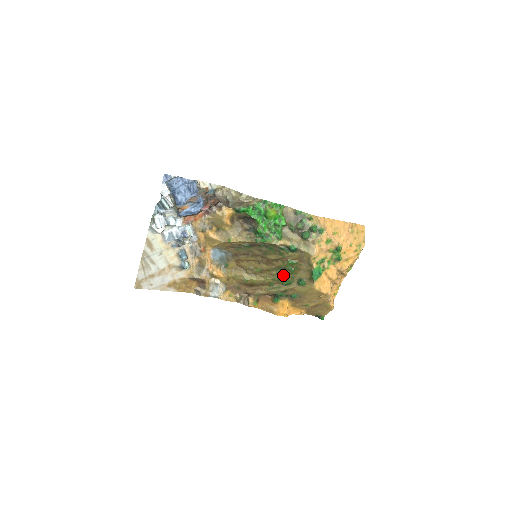
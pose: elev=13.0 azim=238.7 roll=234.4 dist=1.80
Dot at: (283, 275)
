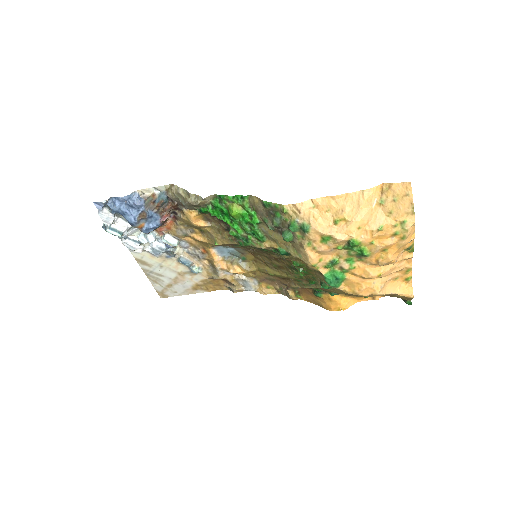
Dot at: occluded
